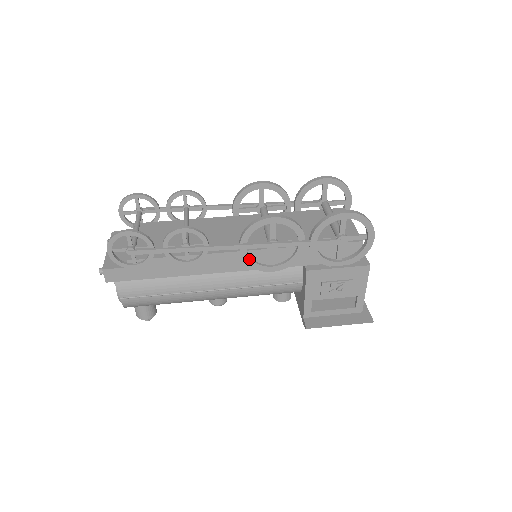
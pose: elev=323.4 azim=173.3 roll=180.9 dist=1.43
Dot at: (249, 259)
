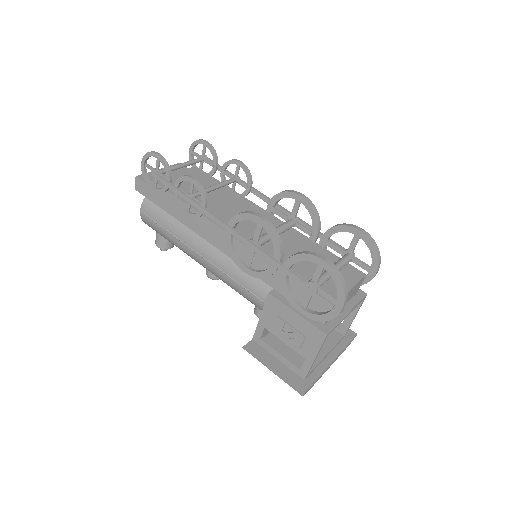
Dot at: (230, 245)
